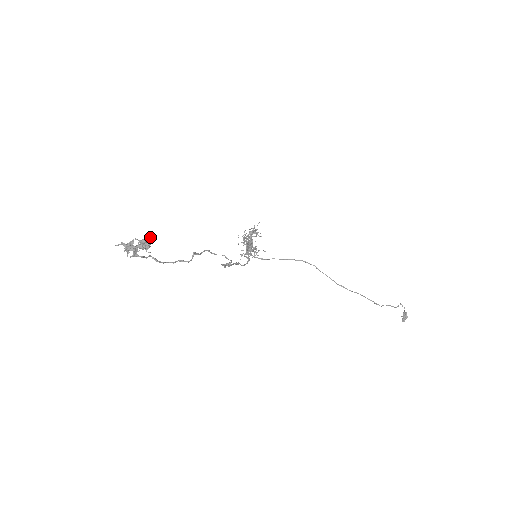
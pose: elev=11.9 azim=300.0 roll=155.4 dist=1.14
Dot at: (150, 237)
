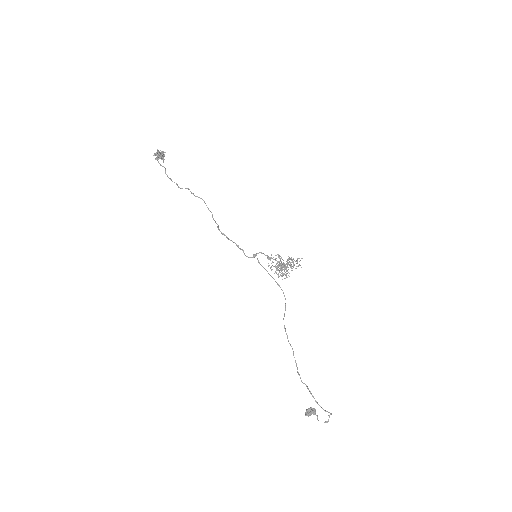
Dot at: (162, 151)
